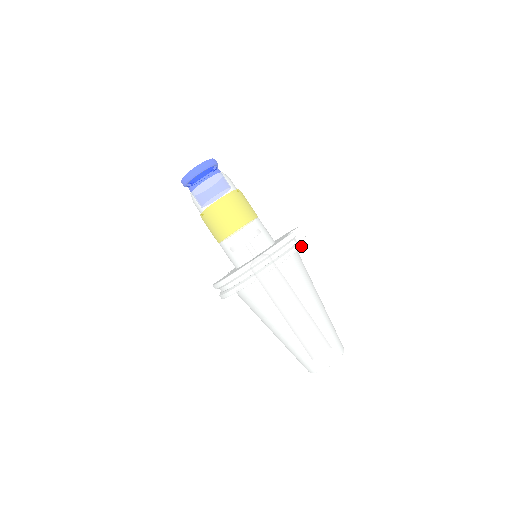
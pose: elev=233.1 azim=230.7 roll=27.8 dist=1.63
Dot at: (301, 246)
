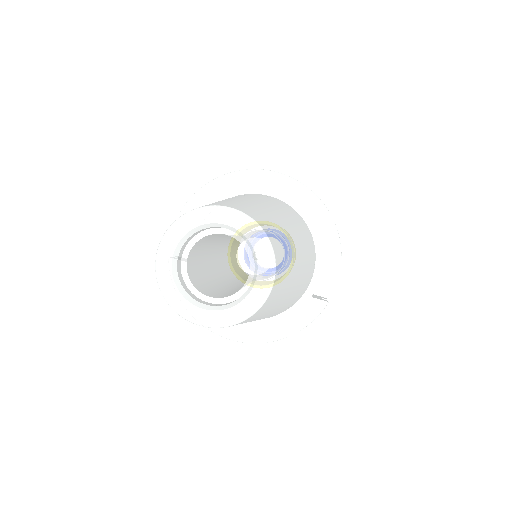
Dot at: (341, 253)
